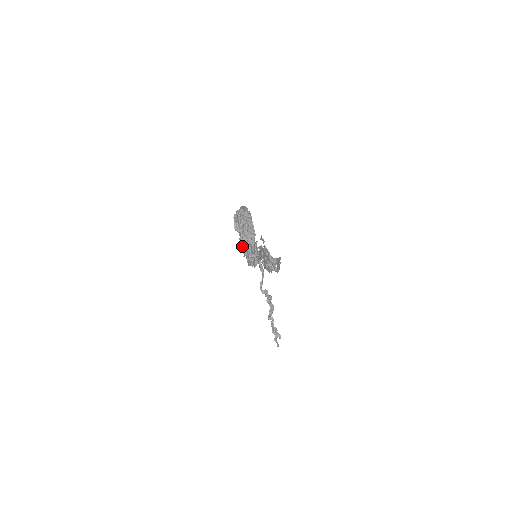
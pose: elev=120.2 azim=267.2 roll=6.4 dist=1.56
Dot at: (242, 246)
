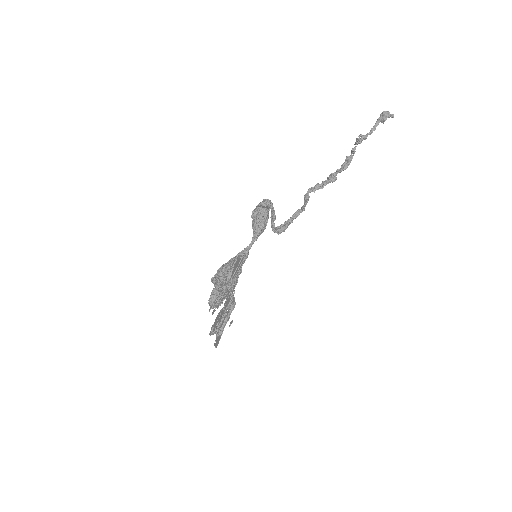
Dot at: occluded
